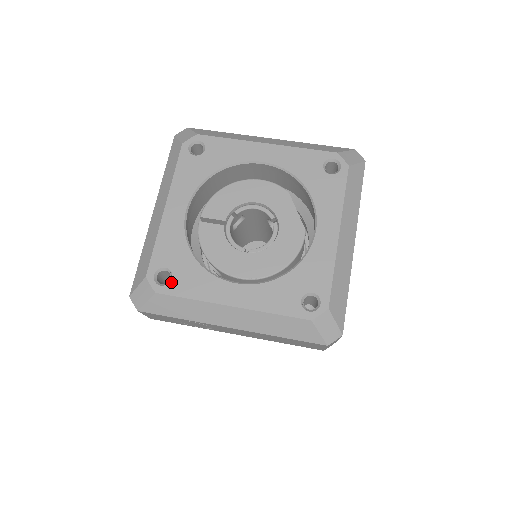
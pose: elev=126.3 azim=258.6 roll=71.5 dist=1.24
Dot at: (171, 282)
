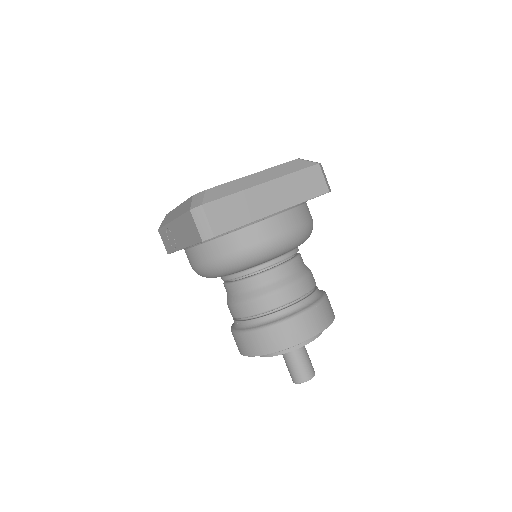
Dot at: occluded
